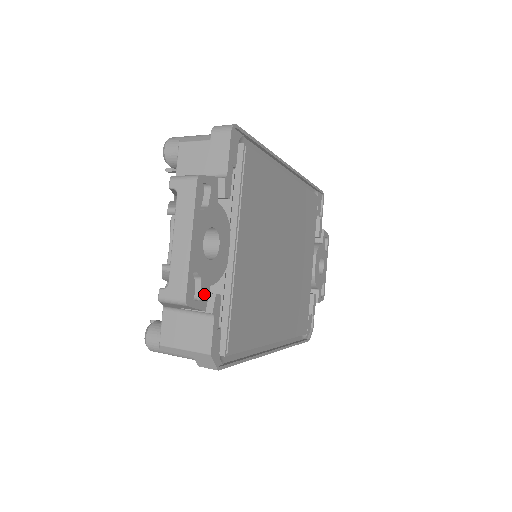
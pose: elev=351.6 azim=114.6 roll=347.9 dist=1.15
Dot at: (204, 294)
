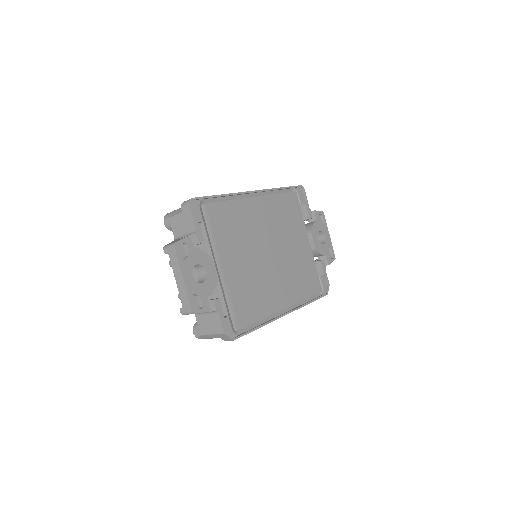
Dot at: (205, 303)
